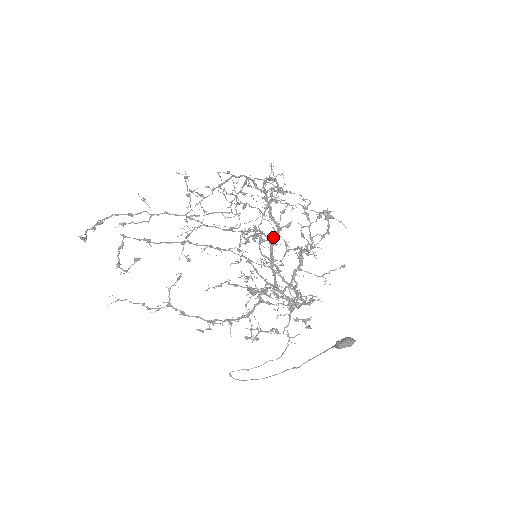
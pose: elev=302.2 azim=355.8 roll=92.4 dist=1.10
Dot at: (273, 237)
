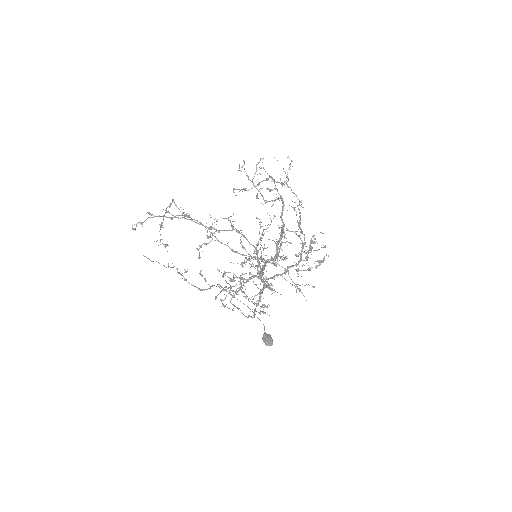
Dot at: occluded
